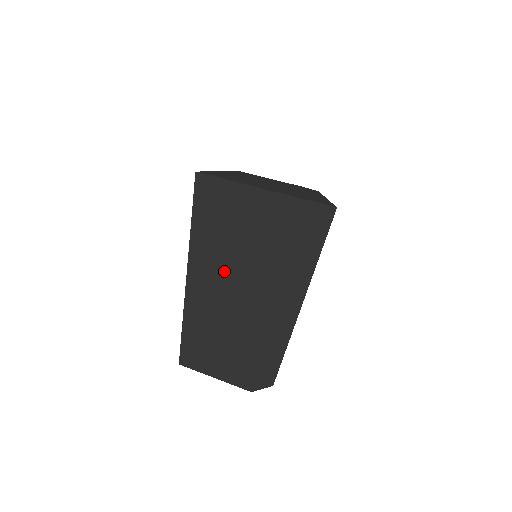
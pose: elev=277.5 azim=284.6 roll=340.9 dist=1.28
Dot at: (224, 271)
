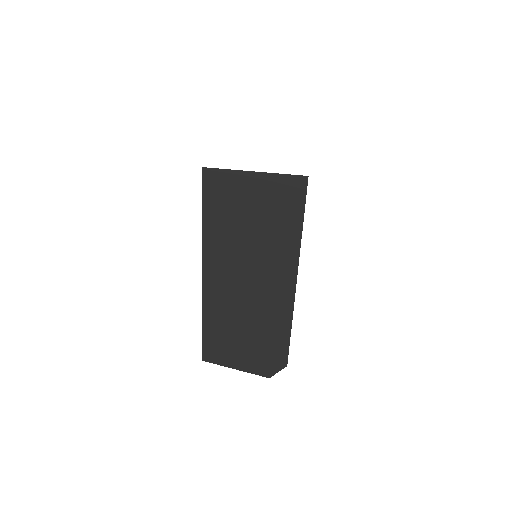
Dot at: (232, 252)
